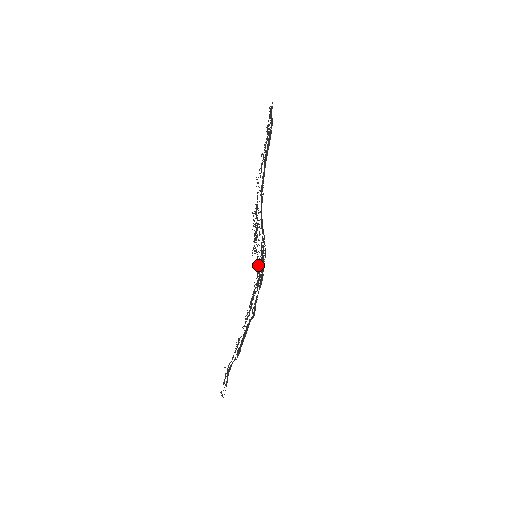
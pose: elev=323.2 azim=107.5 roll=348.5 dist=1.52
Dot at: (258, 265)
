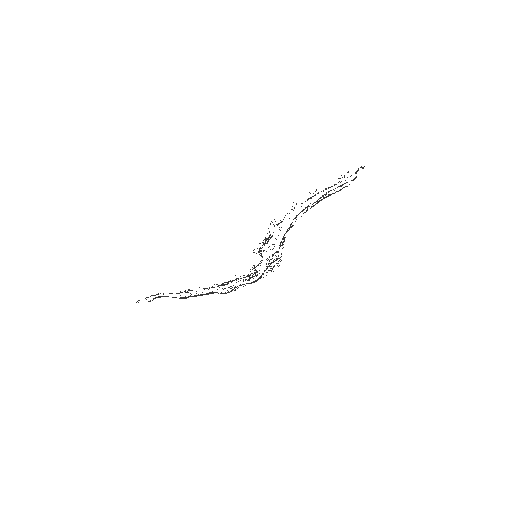
Dot at: occluded
